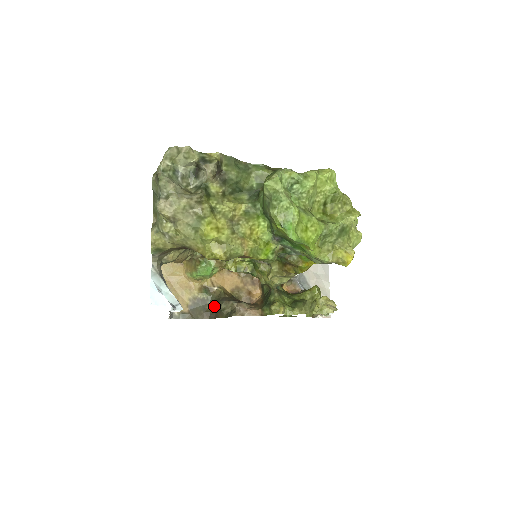
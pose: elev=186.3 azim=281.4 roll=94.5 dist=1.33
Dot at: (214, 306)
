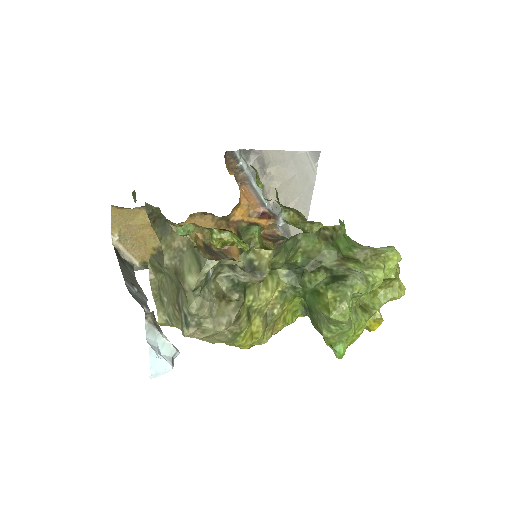
Dot at: occluded
